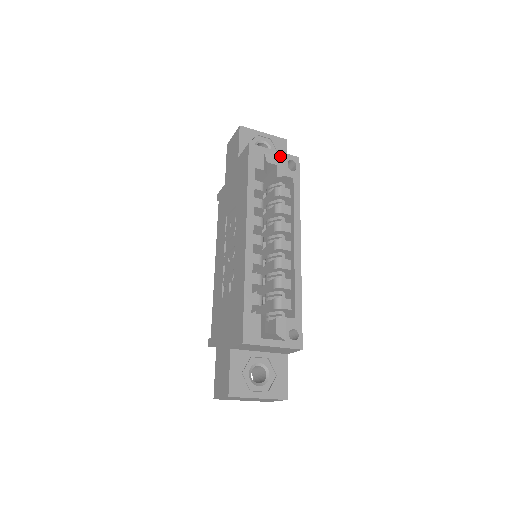
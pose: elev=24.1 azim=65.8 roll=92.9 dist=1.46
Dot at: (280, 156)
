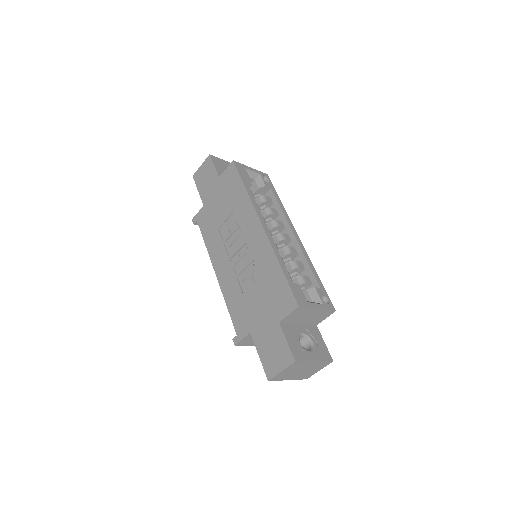
Dot at: (256, 172)
